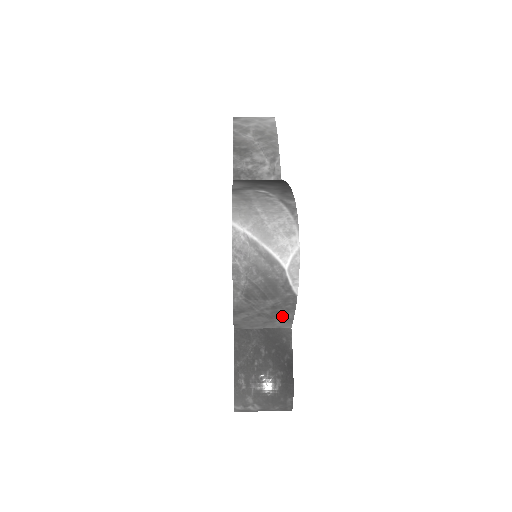
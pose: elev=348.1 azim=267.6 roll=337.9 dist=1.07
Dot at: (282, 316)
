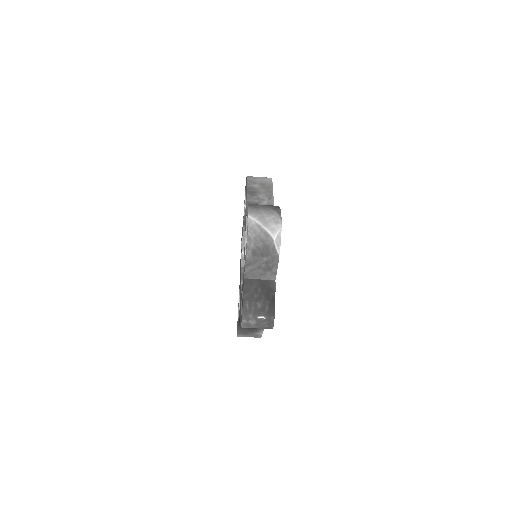
Dot at: (271, 270)
